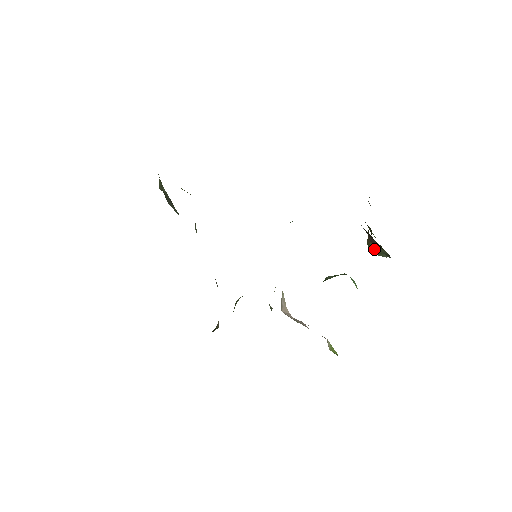
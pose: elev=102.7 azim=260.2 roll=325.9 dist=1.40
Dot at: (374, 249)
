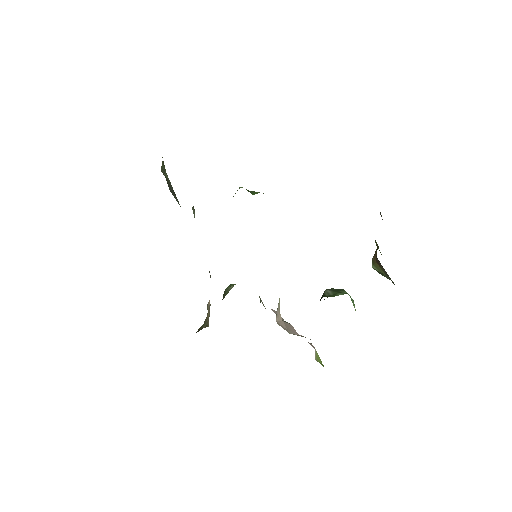
Dot at: (378, 269)
